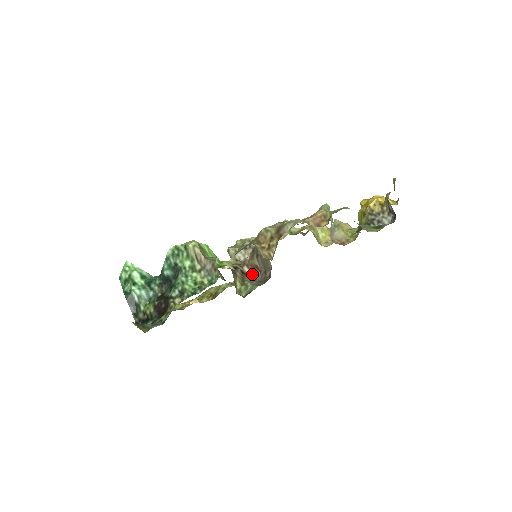
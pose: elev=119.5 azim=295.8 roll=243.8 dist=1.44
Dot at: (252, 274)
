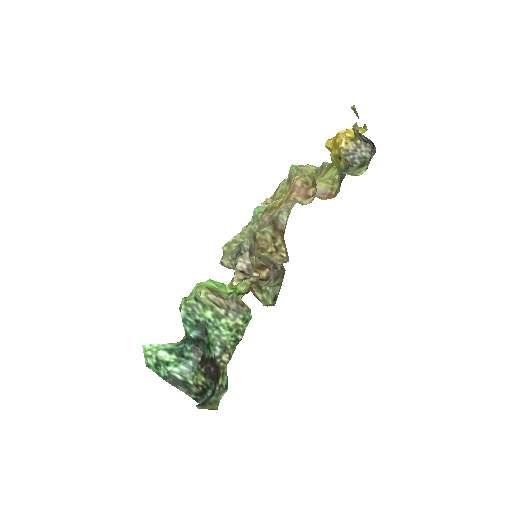
Dot at: (262, 275)
